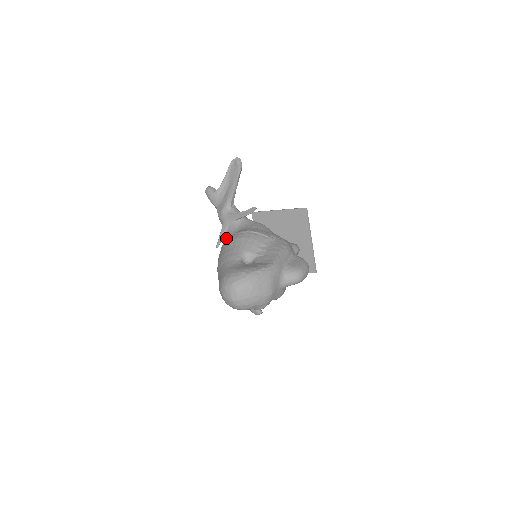
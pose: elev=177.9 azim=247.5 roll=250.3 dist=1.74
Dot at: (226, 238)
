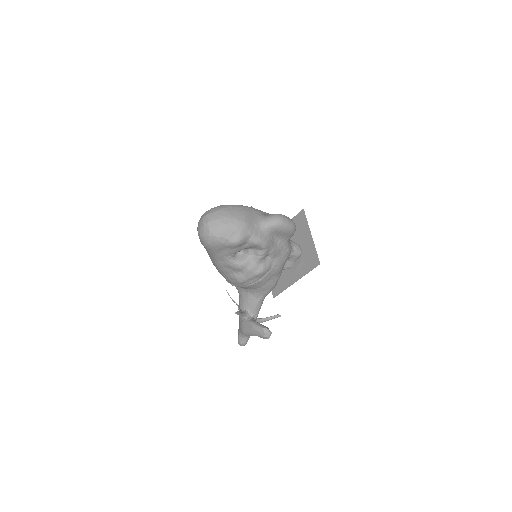
Dot at: occluded
